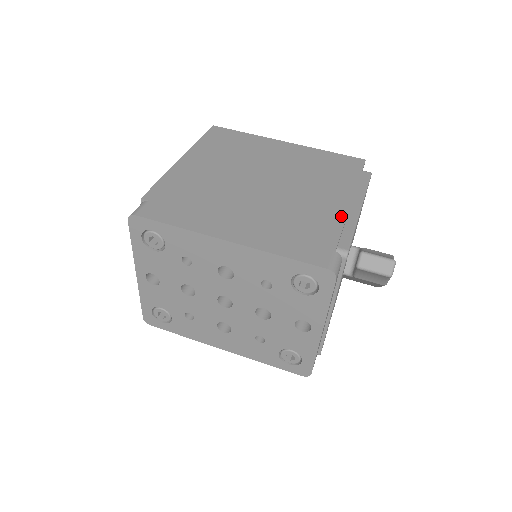
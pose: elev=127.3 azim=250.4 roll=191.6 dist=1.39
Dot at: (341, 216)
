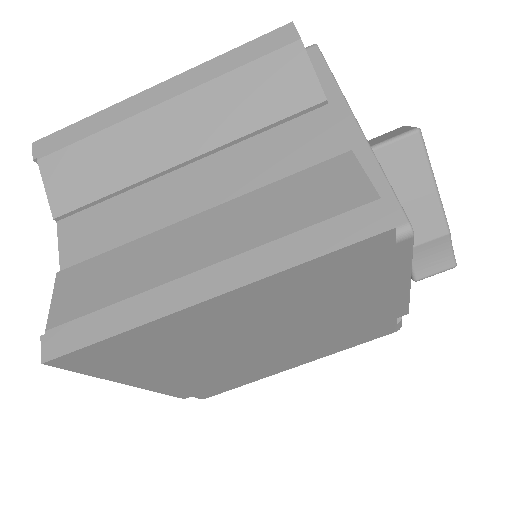
Dot at: (390, 308)
